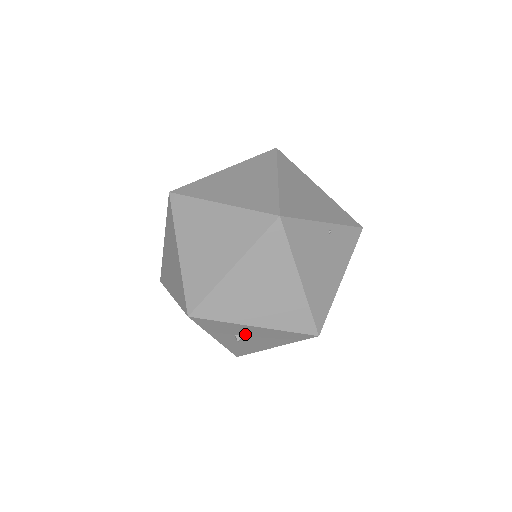
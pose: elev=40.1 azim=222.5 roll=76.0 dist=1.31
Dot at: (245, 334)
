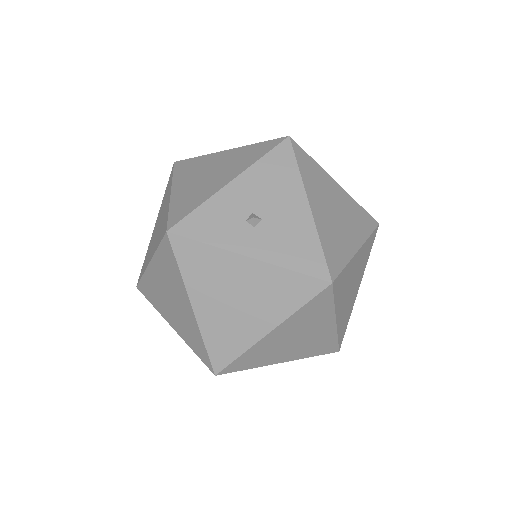
Dot at: (249, 208)
